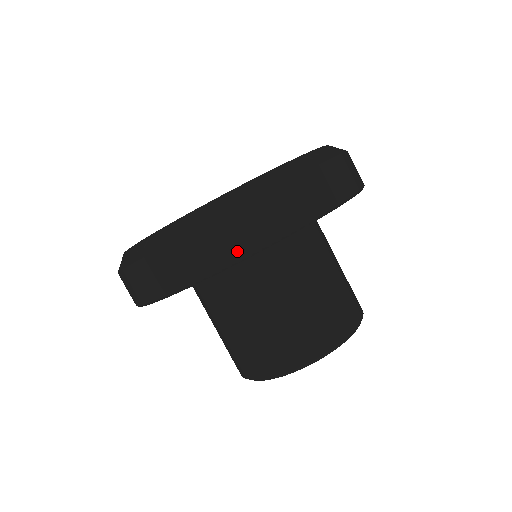
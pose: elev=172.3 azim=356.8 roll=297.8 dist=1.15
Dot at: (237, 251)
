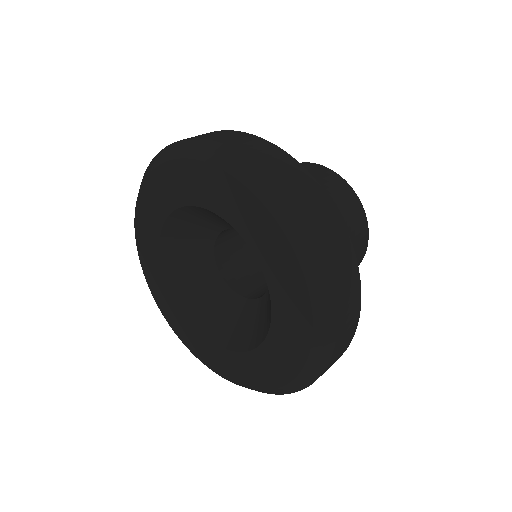
Dot at: (355, 324)
